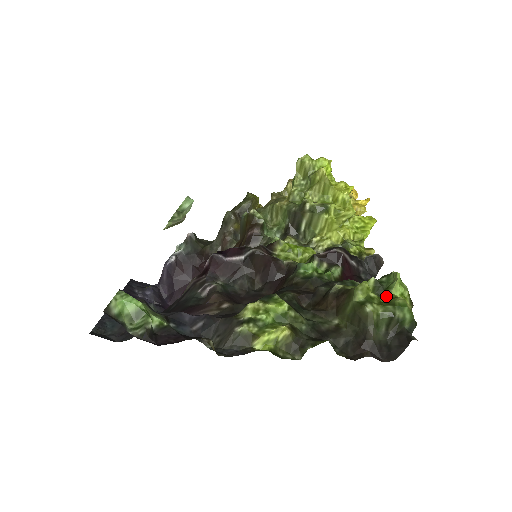
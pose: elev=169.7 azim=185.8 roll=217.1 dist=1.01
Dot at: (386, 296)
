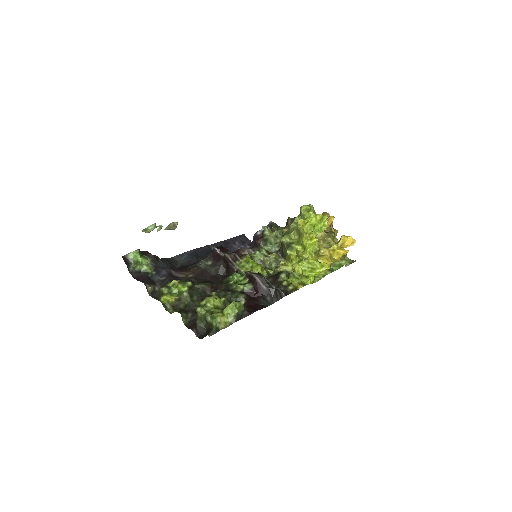
Dot at: (223, 310)
